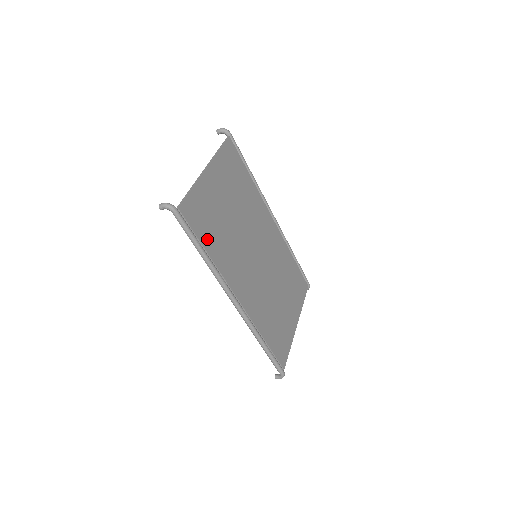
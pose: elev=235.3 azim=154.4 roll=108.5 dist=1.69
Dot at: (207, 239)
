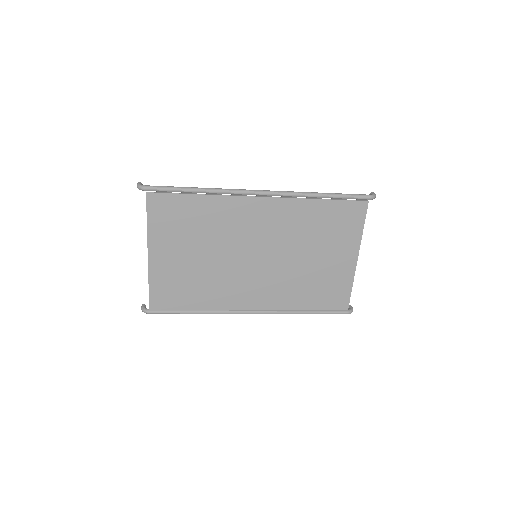
Dot at: (189, 302)
